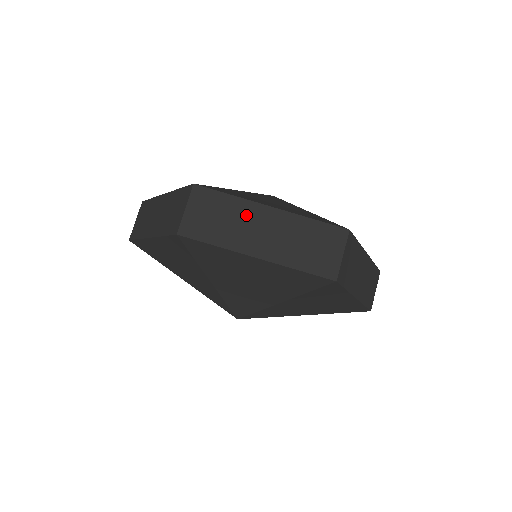
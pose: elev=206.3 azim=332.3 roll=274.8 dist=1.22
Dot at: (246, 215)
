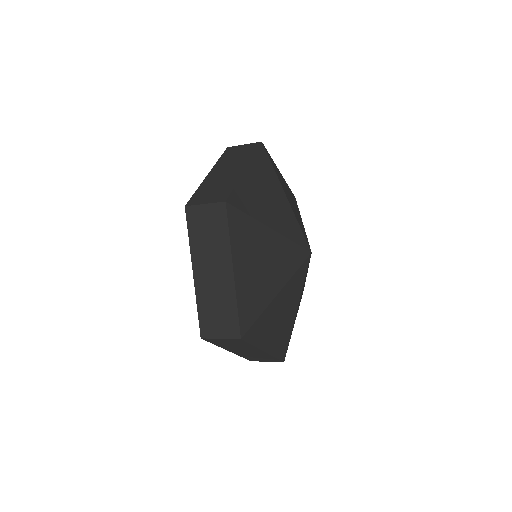
Dot at: (248, 349)
